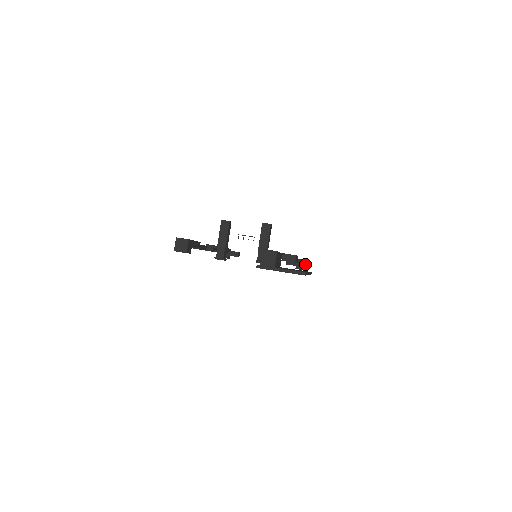
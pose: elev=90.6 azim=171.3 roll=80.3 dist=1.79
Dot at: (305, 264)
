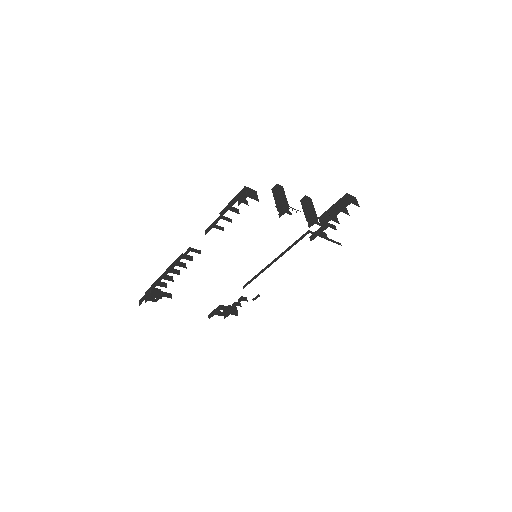
Dot at: (237, 310)
